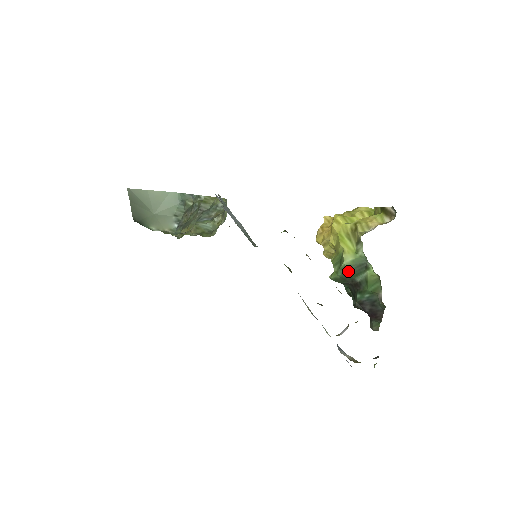
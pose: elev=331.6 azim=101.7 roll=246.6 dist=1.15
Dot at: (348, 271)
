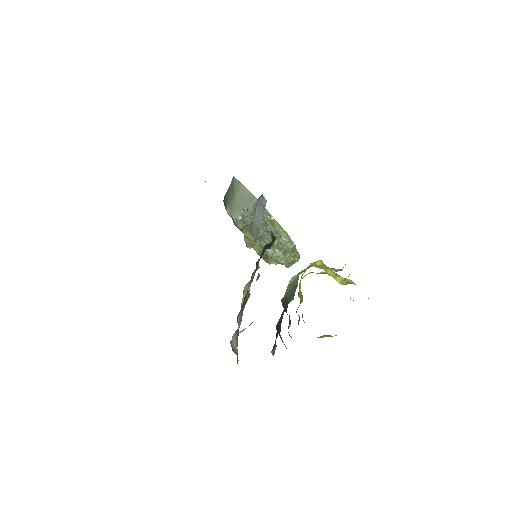
Dot at: (288, 291)
